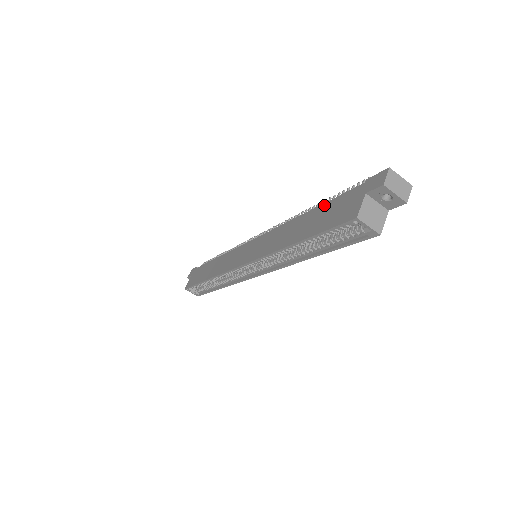
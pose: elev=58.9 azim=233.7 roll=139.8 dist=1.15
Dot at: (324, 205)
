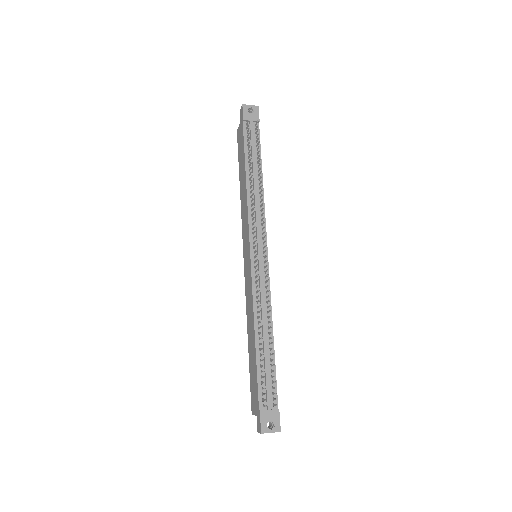
Dot at: (255, 366)
